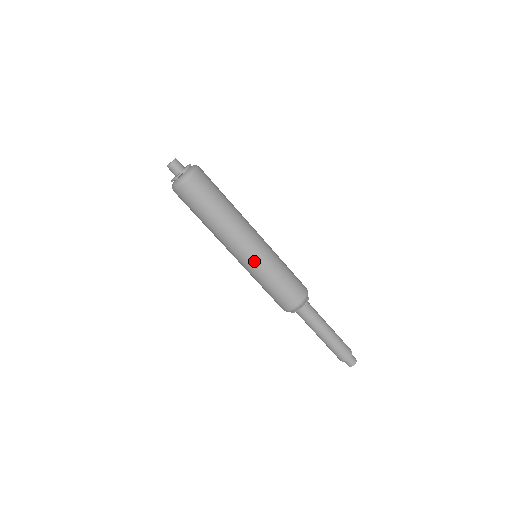
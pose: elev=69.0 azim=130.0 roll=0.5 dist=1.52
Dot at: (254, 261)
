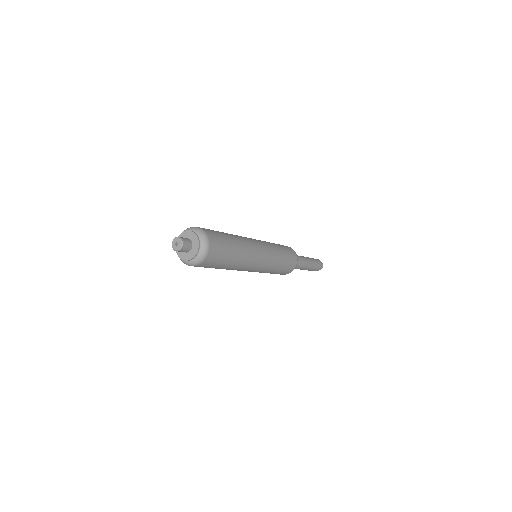
Dot at: (262, 269)
